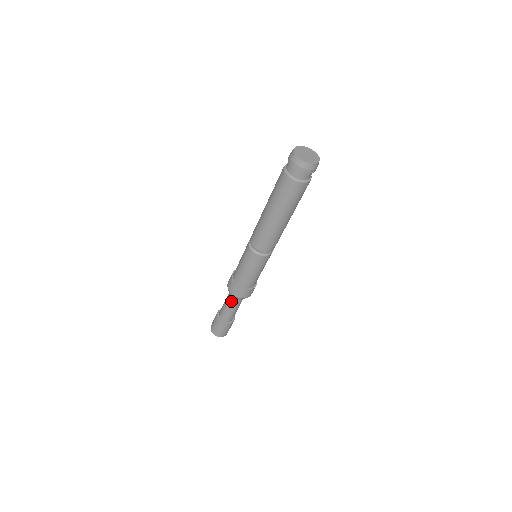
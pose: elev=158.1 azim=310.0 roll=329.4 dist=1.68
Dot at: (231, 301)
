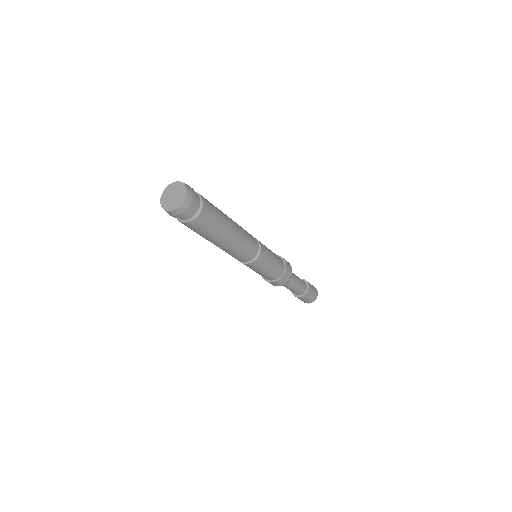
Dot at: (287, 285)
